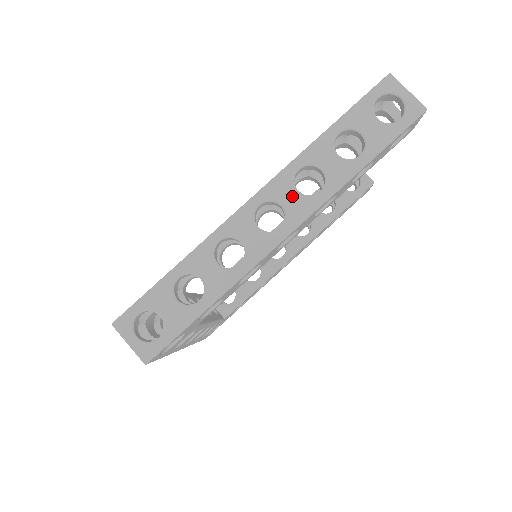
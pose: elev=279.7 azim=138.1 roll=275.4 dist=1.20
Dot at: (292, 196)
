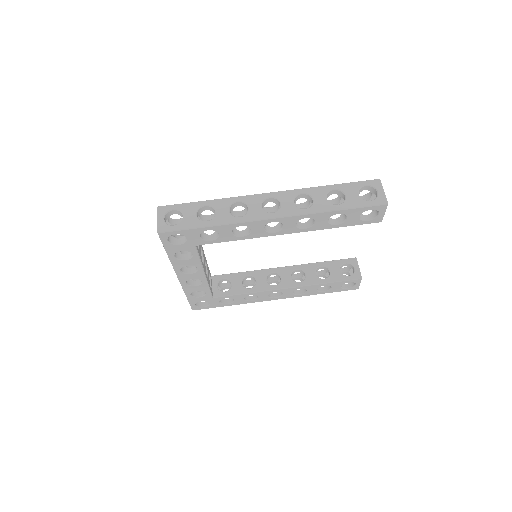
Dot at: (289, 203)
